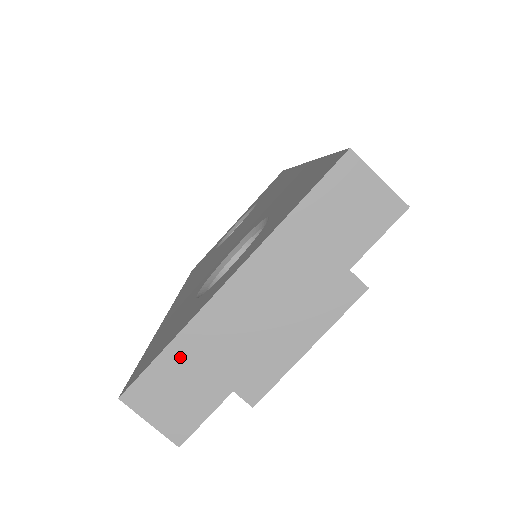
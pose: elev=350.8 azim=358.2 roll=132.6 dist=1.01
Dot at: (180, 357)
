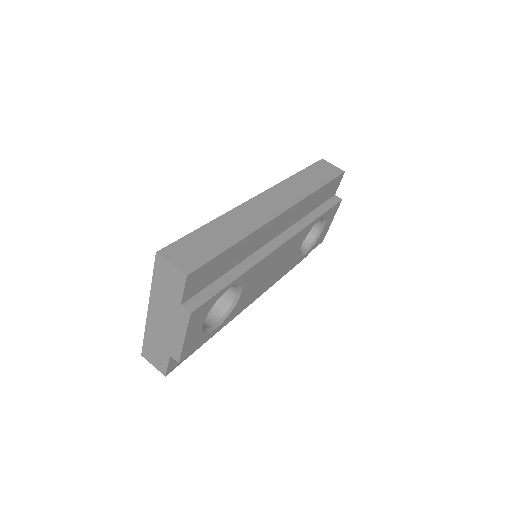
Dot at: (149, 341)
